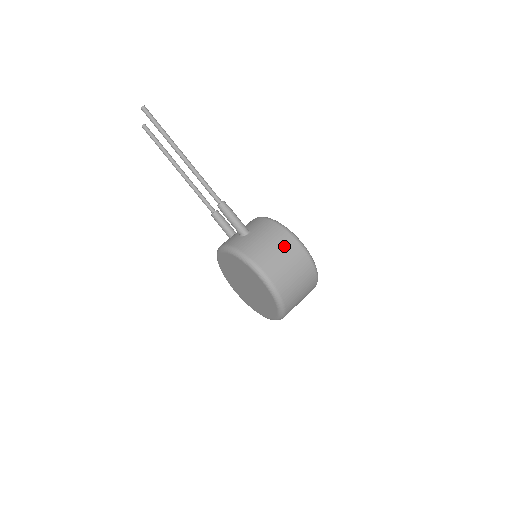
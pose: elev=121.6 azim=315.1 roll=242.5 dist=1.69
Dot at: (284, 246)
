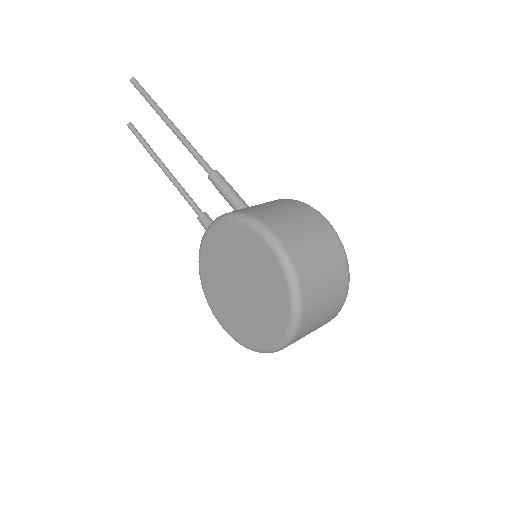
Dot at: (300, 213)
